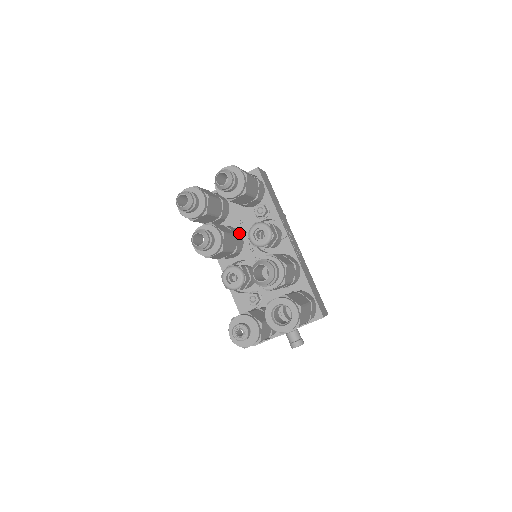
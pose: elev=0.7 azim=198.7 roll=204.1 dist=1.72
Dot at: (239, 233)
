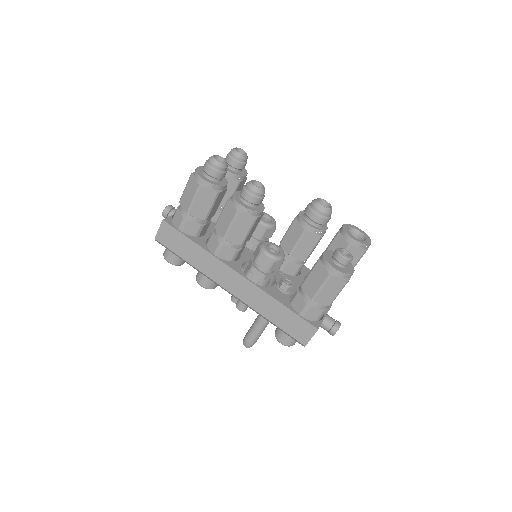
Dot at: occluded
